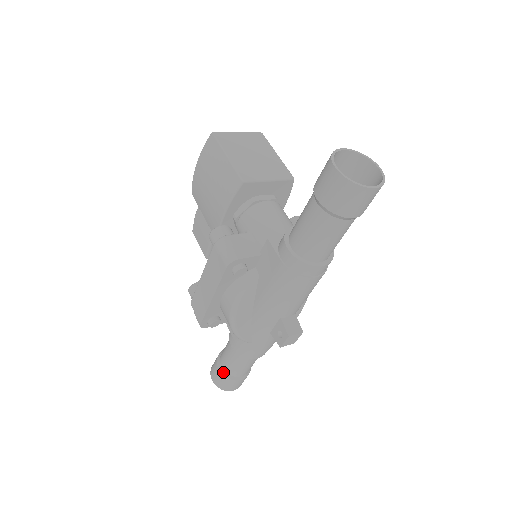
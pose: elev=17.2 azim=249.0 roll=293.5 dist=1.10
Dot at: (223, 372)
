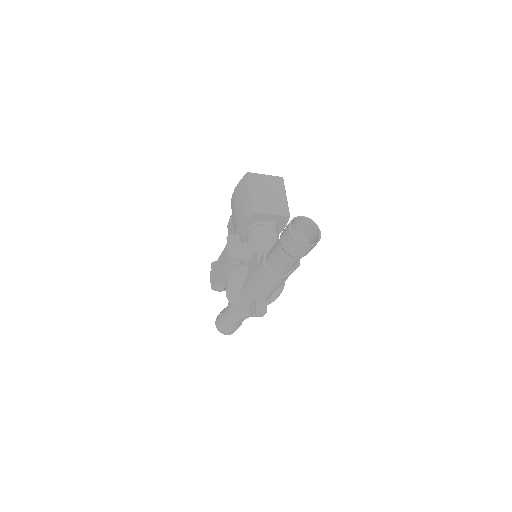
Dot at: (222, 321)
